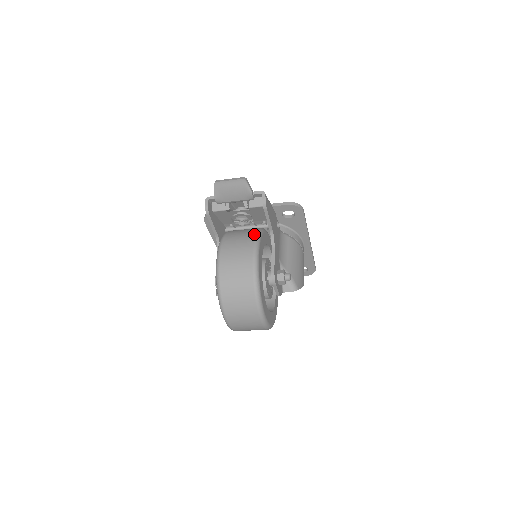
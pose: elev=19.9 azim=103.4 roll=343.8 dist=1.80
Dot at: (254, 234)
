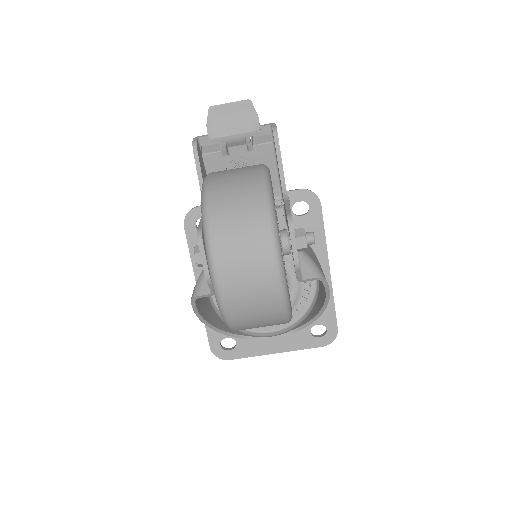
Dot at: occluded
